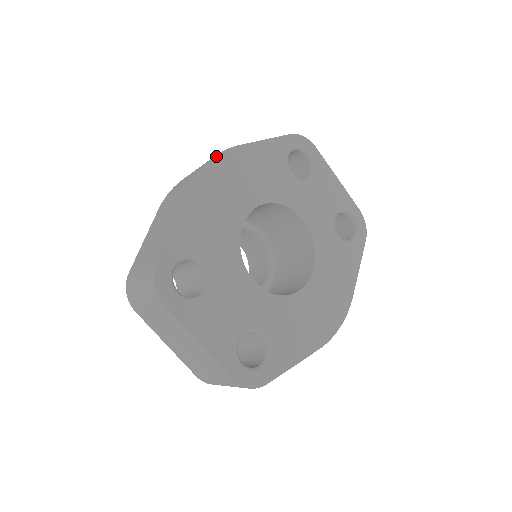
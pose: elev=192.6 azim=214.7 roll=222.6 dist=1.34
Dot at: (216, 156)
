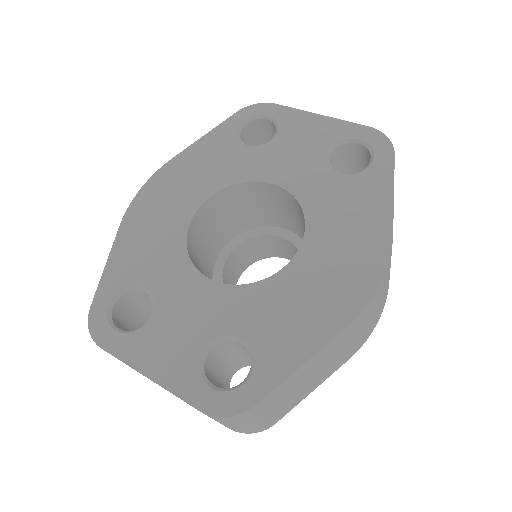
Dot at: (147, 182)
